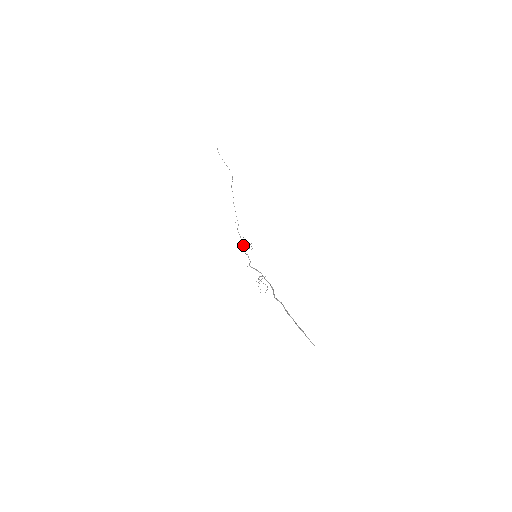
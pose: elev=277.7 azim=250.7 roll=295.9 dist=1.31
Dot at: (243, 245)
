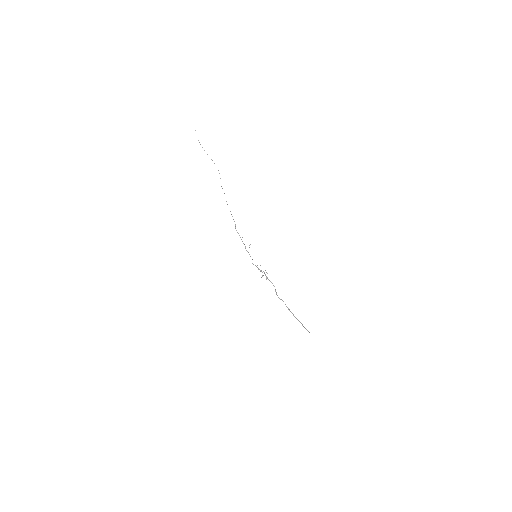
Dot at: (243, 243)
